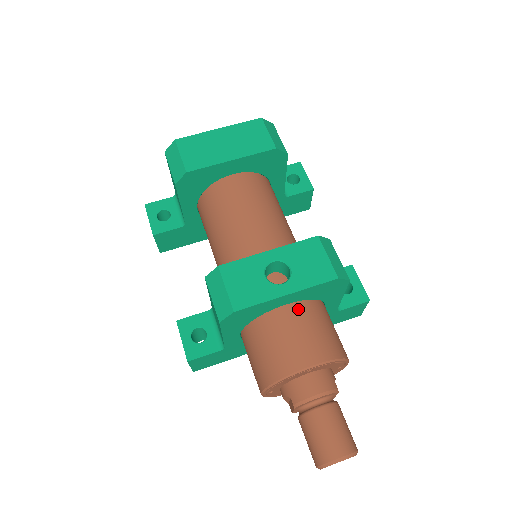
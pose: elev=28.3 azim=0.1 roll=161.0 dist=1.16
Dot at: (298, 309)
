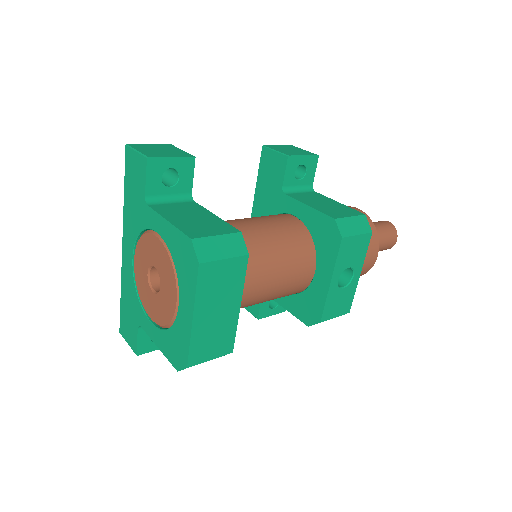
Dot at: occluded
